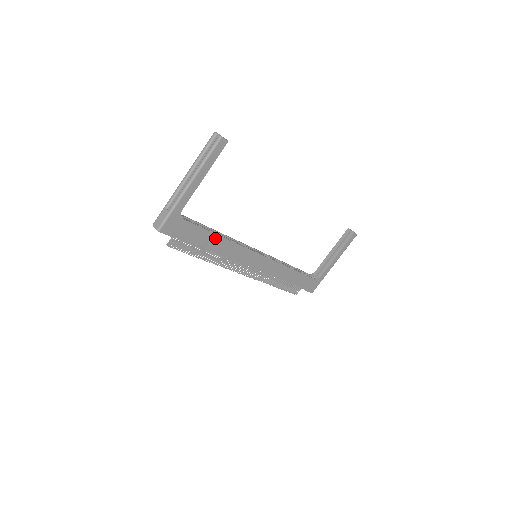
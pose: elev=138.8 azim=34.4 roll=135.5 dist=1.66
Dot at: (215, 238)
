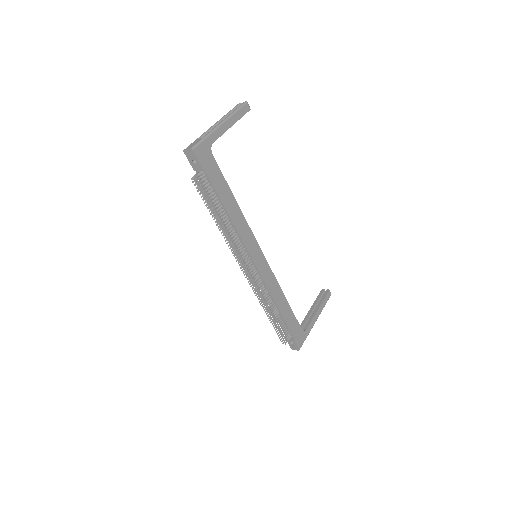
Dot at: (231, 197)
